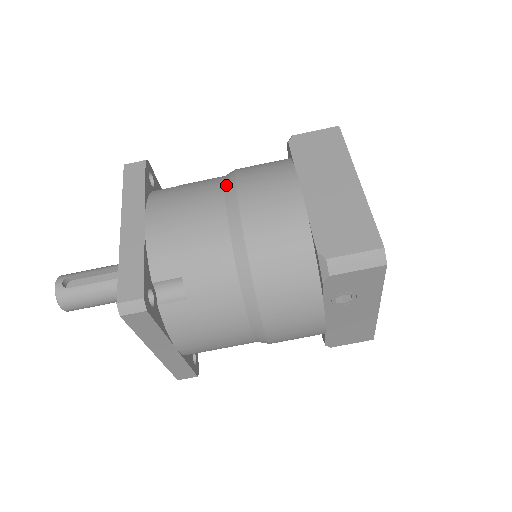
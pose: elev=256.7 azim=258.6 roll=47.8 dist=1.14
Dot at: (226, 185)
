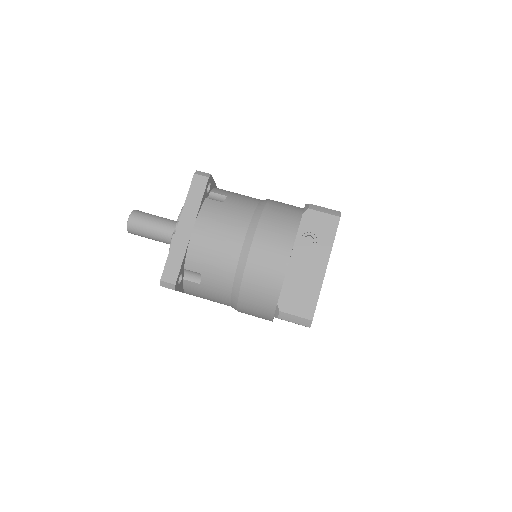
Dot at: occluded
